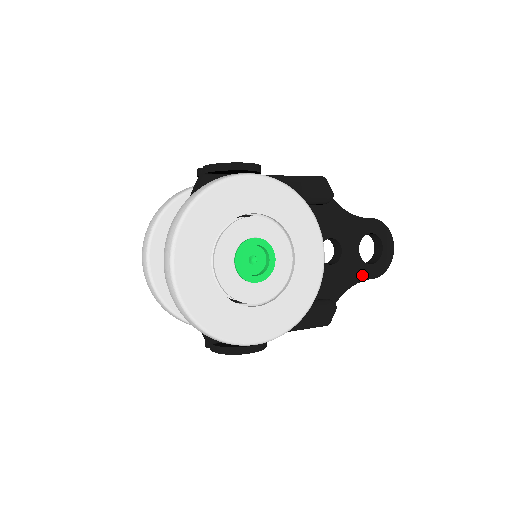
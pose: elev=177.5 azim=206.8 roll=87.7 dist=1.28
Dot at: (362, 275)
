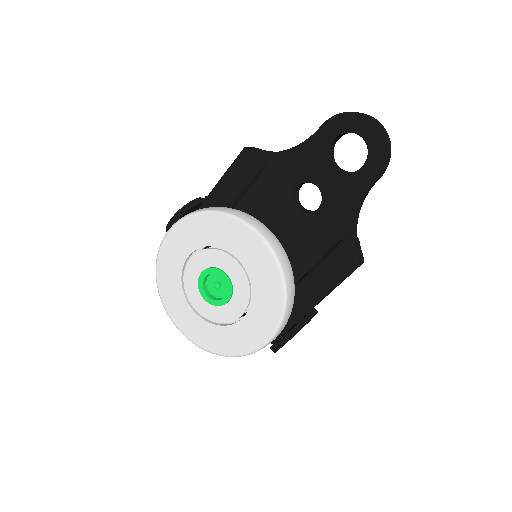
Dot at: (360, 187)
